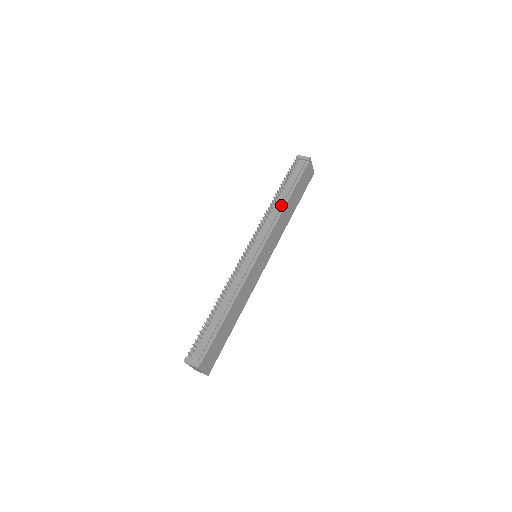
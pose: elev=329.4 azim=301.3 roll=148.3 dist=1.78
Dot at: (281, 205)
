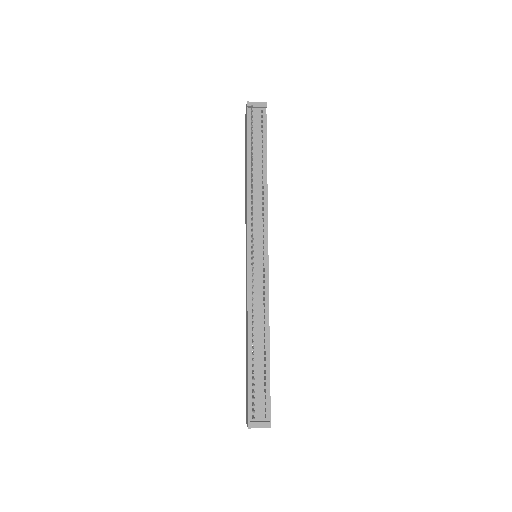
Dot at: (261, 180)
